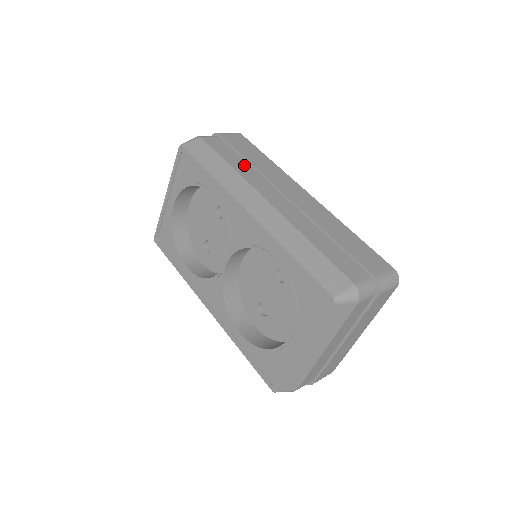
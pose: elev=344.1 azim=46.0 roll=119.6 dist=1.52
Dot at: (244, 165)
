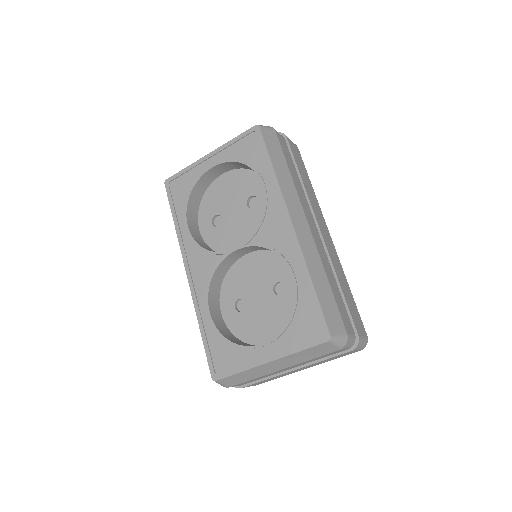
Dot at: (297, 178)
